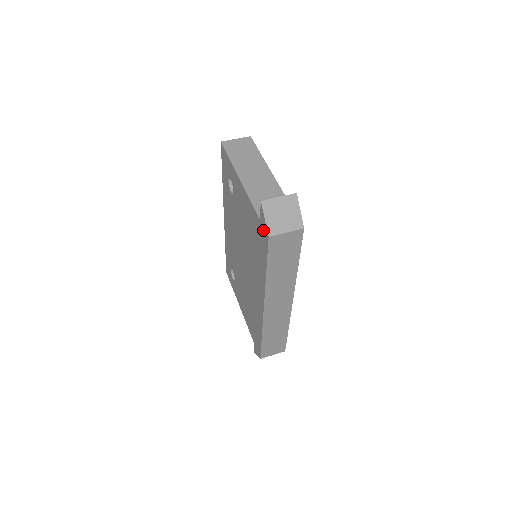
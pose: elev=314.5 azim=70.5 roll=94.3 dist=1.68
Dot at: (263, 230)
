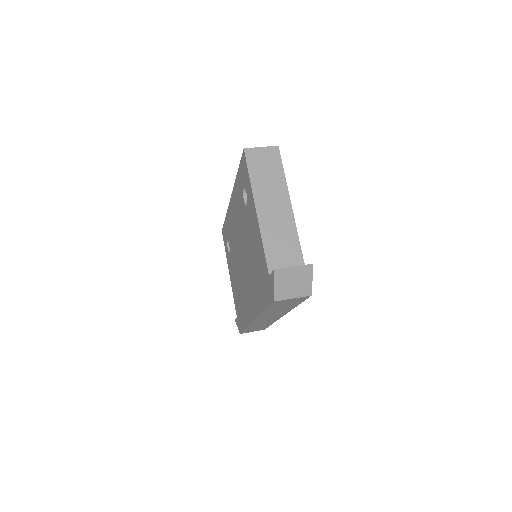
Dot at: (270, 288)
